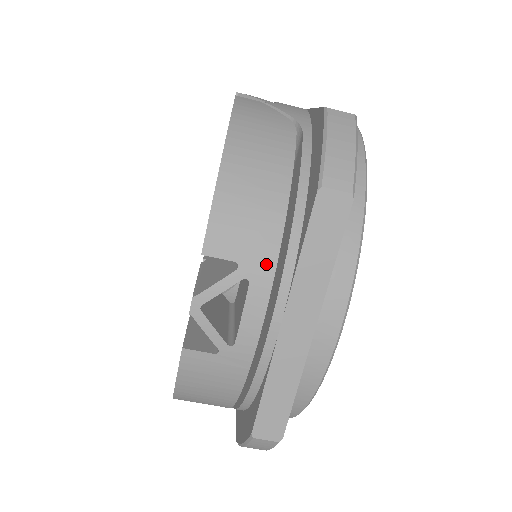
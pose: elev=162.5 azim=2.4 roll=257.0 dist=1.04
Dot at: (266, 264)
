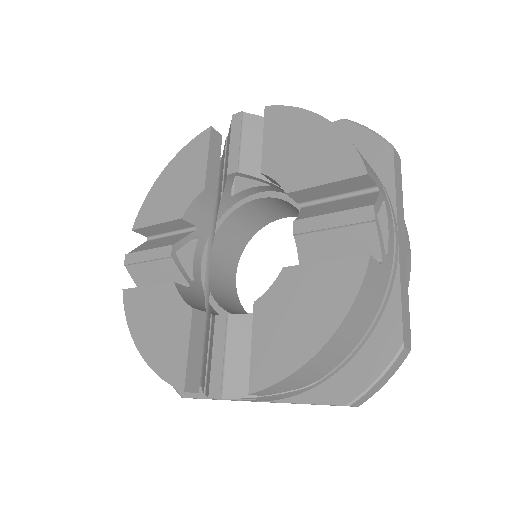
Dot at: (384, 193)
